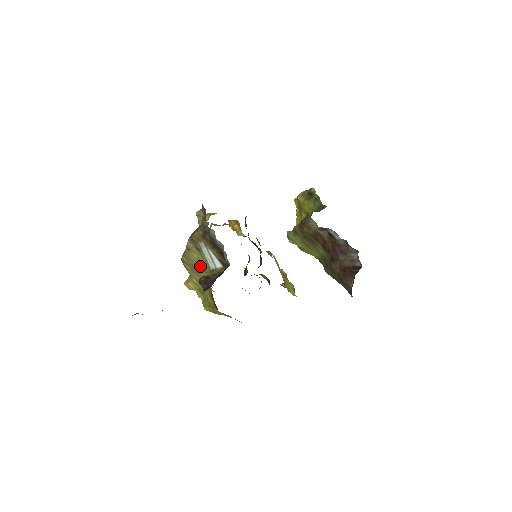
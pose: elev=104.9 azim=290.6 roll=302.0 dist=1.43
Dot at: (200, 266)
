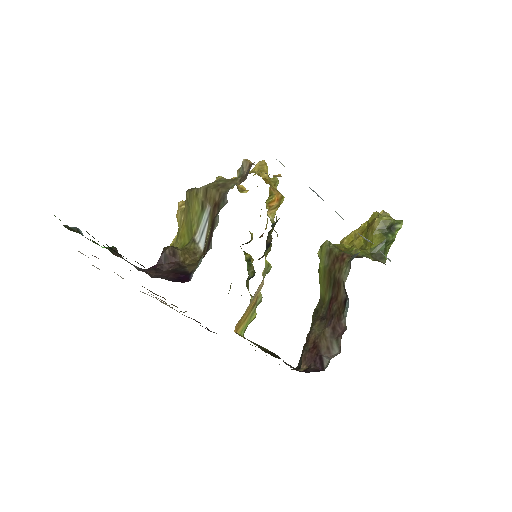
Dot at: (192, 220)
